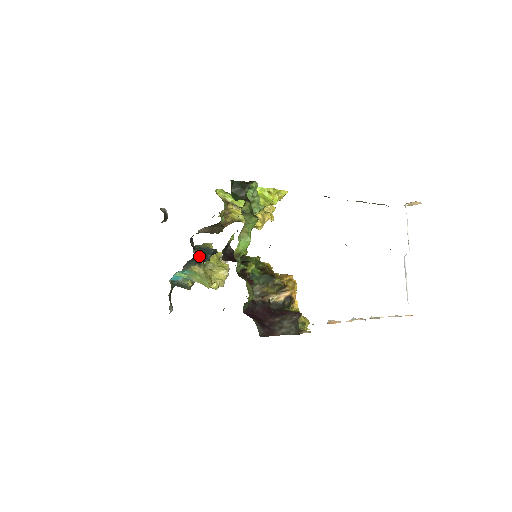
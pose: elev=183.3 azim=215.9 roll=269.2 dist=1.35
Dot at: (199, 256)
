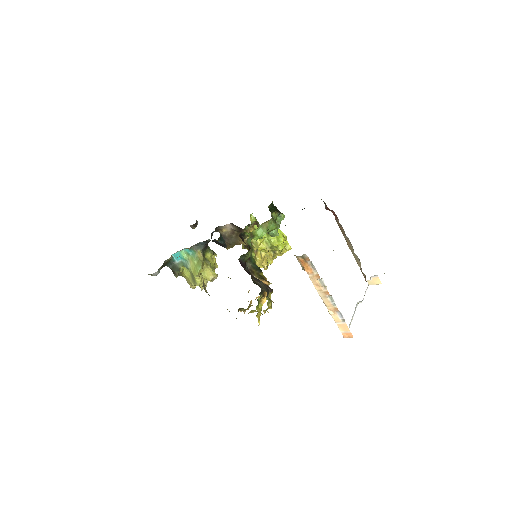
Dot at: (208, 248)
